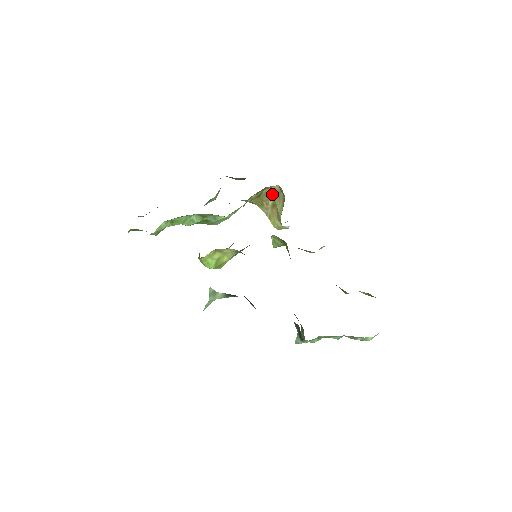
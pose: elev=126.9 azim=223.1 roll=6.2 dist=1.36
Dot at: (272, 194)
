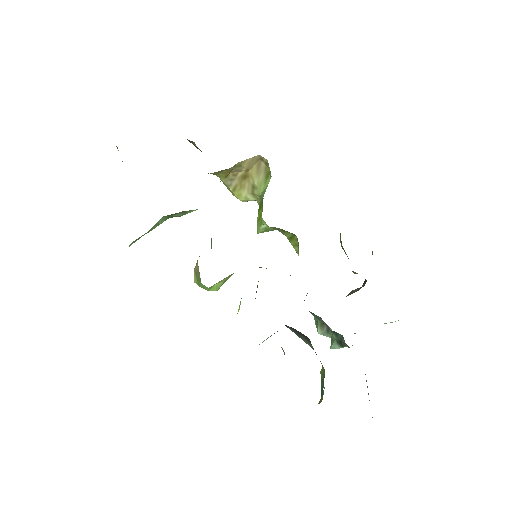
Dot at: (248, 165)
